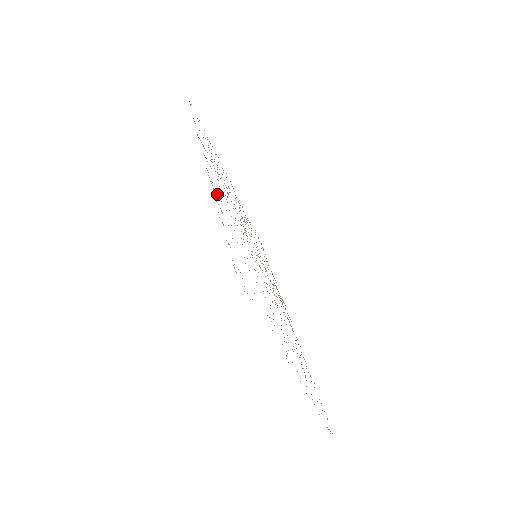
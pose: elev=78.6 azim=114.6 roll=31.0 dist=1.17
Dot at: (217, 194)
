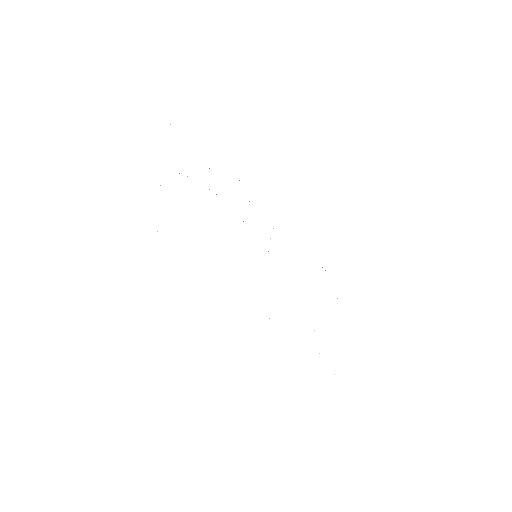
Dot at: occluded
